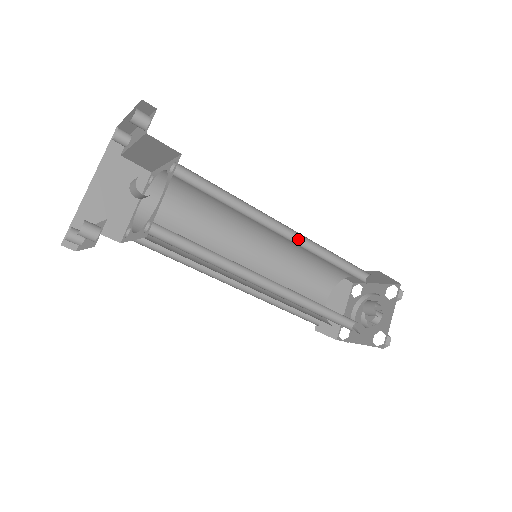
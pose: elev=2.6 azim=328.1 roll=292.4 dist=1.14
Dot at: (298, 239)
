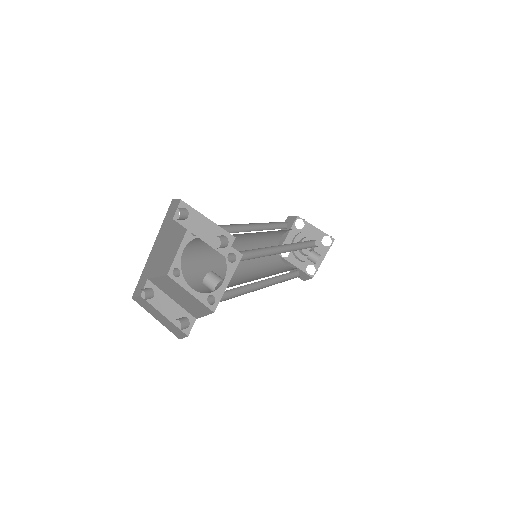
Dot at: (287, 244)
